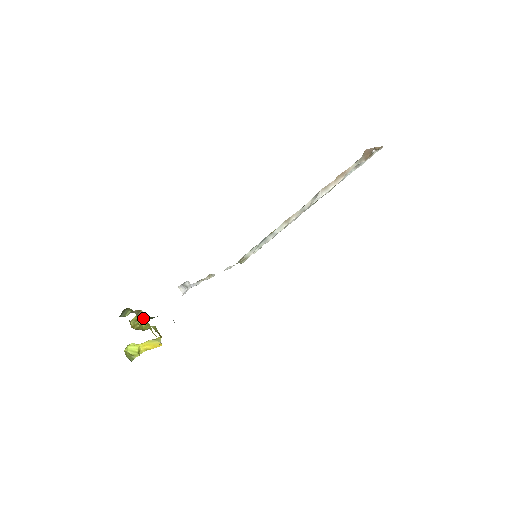
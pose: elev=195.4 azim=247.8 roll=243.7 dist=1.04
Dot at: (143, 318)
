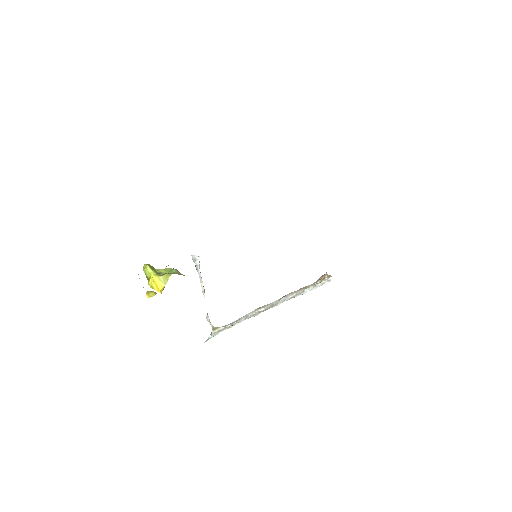
Dot at: occluded
